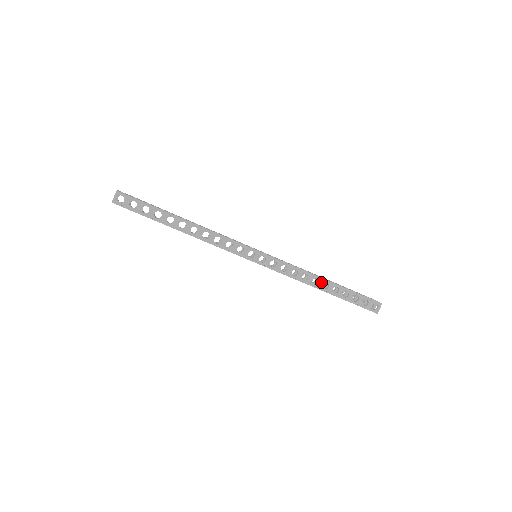
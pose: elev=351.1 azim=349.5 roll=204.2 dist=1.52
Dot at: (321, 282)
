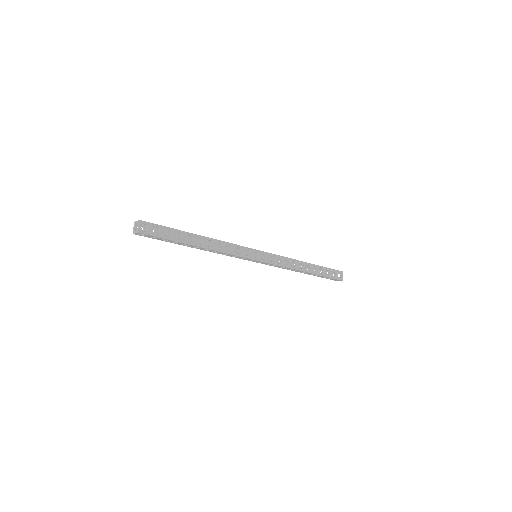
Dot at: (304, 265)
